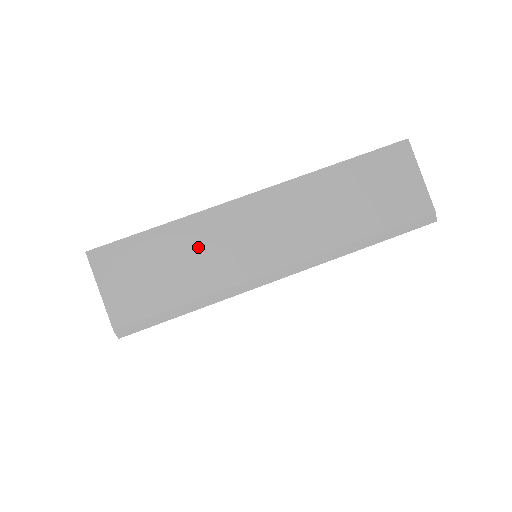
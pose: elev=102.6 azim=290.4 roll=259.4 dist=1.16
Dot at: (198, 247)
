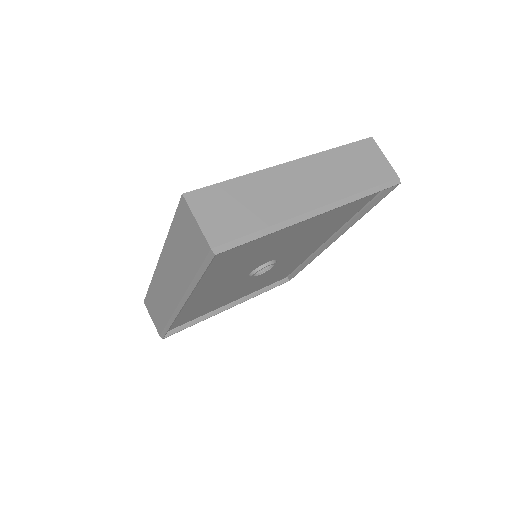
Dot at: (261, 193)
